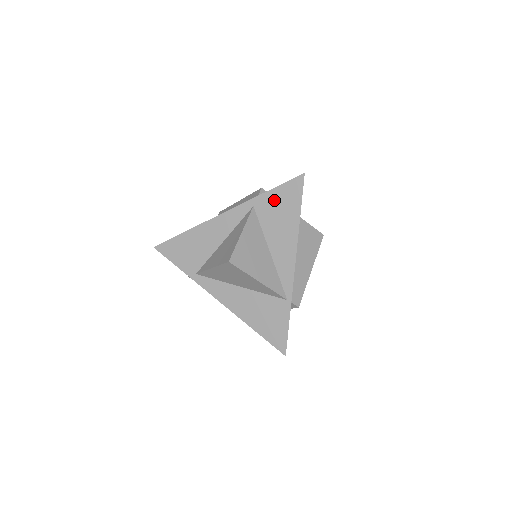
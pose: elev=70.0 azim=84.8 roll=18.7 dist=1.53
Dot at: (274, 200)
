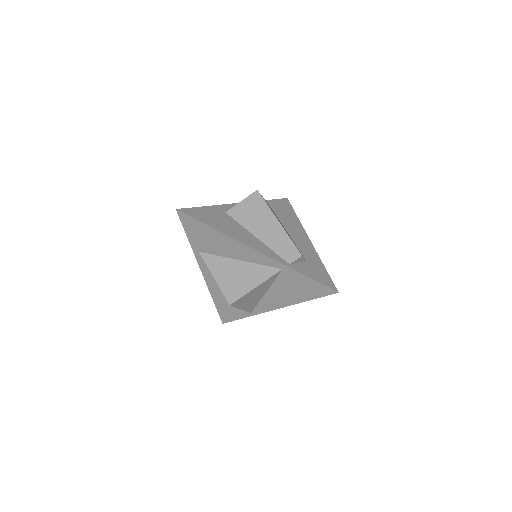
Dot at: (301, 281)
